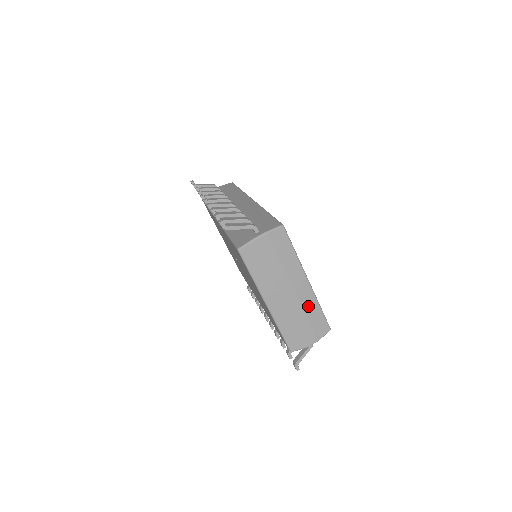
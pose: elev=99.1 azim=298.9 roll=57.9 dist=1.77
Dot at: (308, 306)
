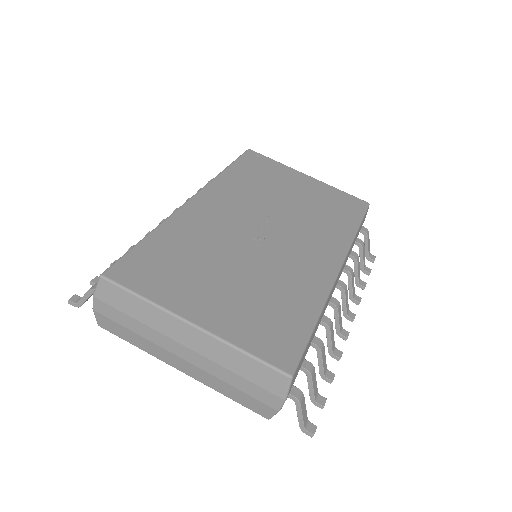
Dot at: (223, 358)
